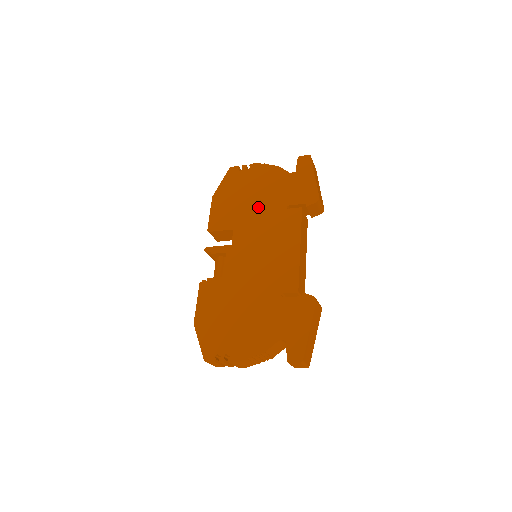
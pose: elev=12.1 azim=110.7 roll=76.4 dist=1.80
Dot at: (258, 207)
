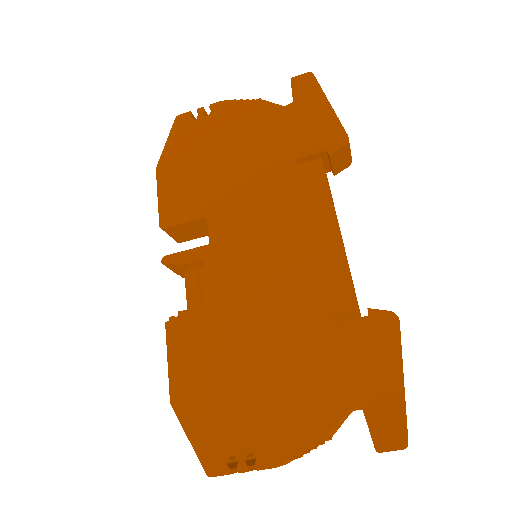
Dot at: (242, 171)
